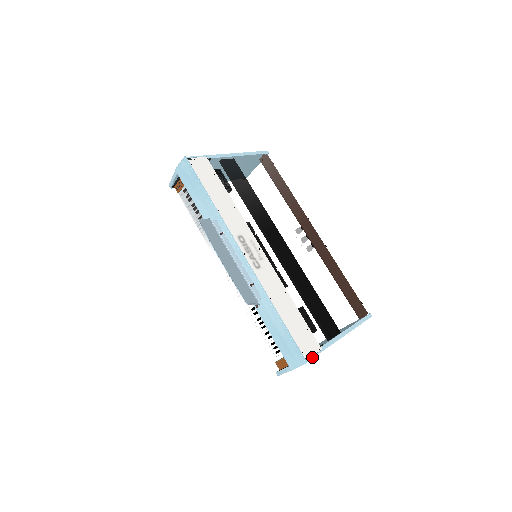
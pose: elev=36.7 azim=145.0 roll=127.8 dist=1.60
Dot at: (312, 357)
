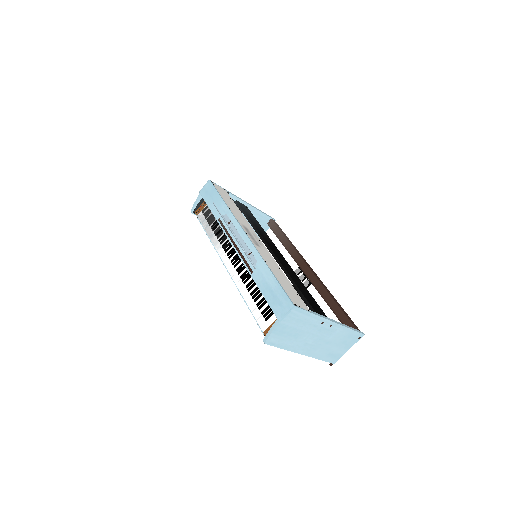
Dot at: (300, 308)
